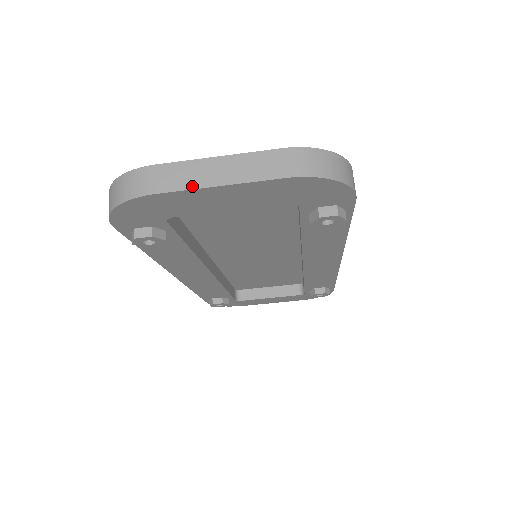
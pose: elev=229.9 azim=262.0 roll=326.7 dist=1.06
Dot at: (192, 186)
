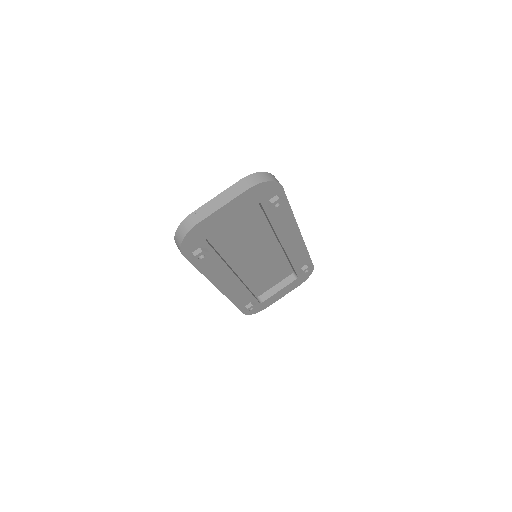
Dot at: (212, 212)
